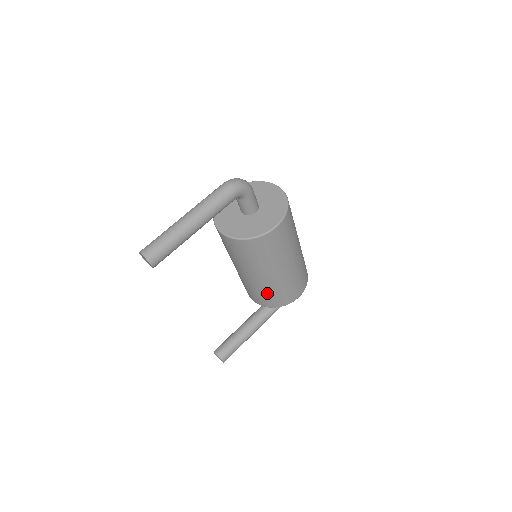
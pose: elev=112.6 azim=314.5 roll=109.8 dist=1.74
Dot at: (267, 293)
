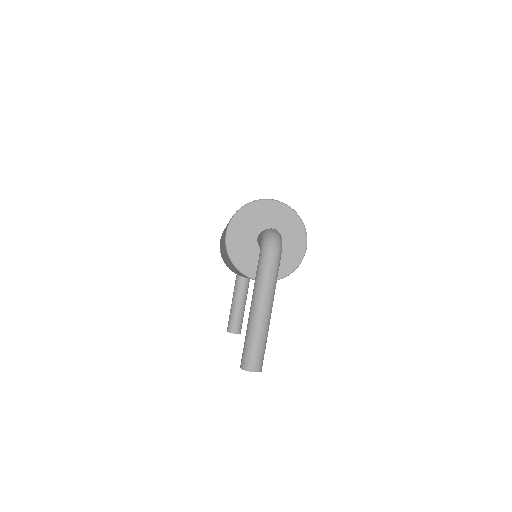
Dot at: occluded
